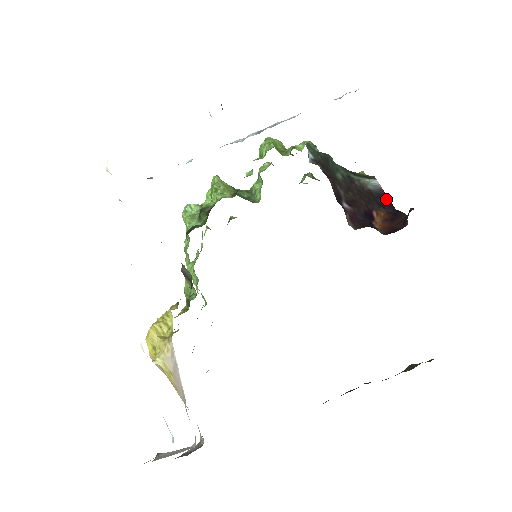
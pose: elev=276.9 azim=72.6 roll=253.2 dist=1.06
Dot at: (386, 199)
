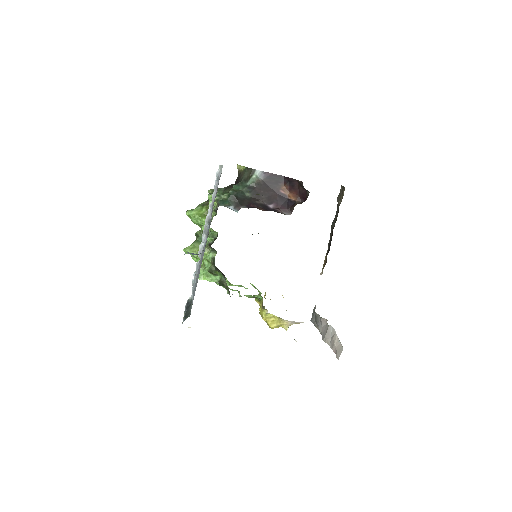
Dot at: (274, 176)
